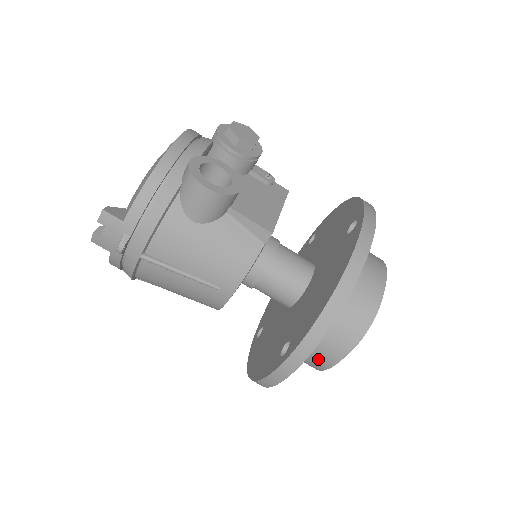
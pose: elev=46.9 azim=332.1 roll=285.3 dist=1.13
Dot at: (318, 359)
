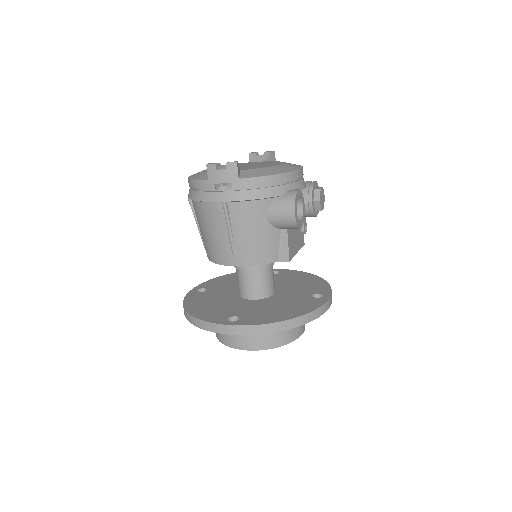
Dot at: (233, 338)
